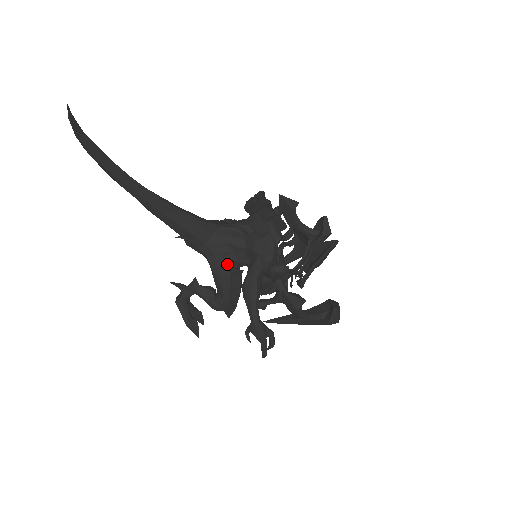
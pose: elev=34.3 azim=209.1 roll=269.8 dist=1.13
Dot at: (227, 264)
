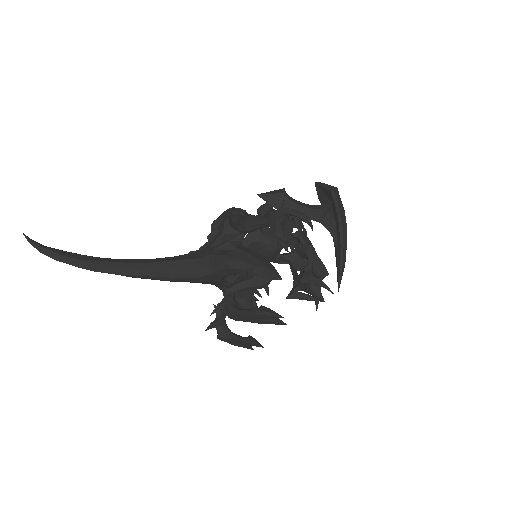
Dot at: (225, 250)
